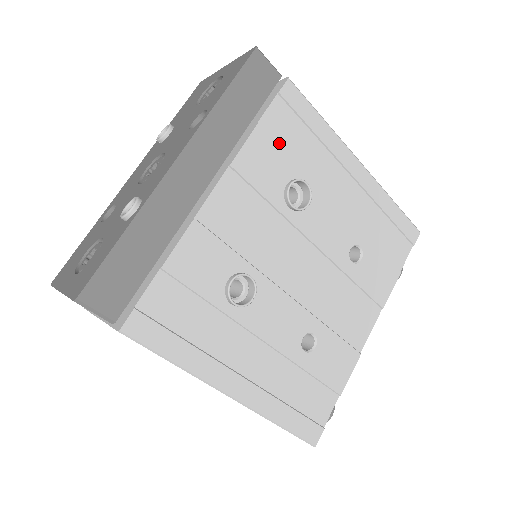
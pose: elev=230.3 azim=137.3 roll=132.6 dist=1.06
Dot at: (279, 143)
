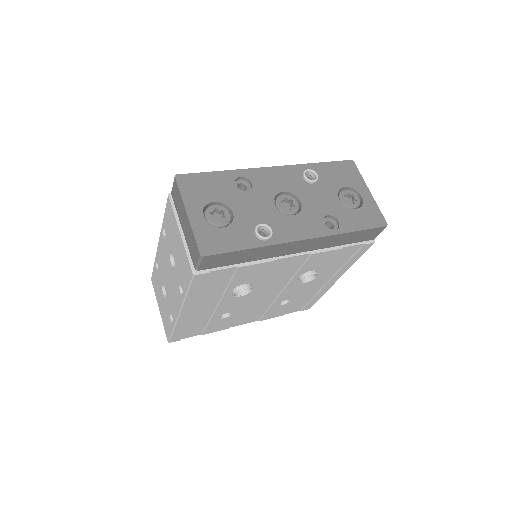
Dot at: (334, 257)
